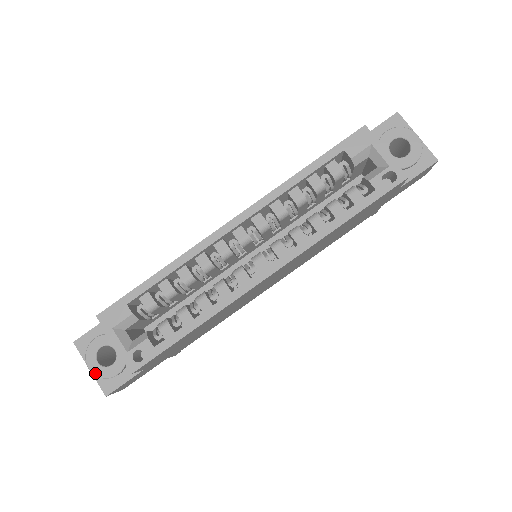
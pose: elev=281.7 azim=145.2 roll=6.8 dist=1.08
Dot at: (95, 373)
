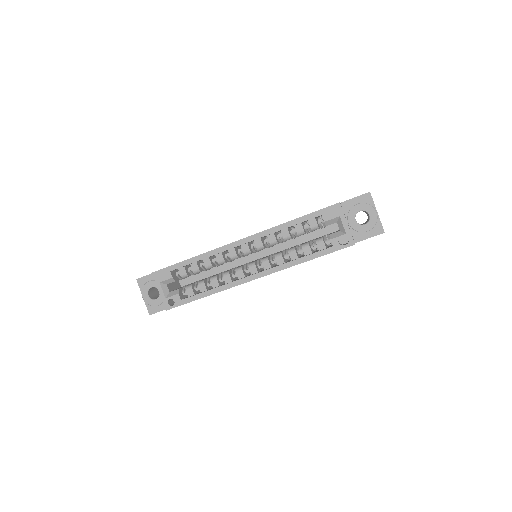
Dot at: (146, 301)
